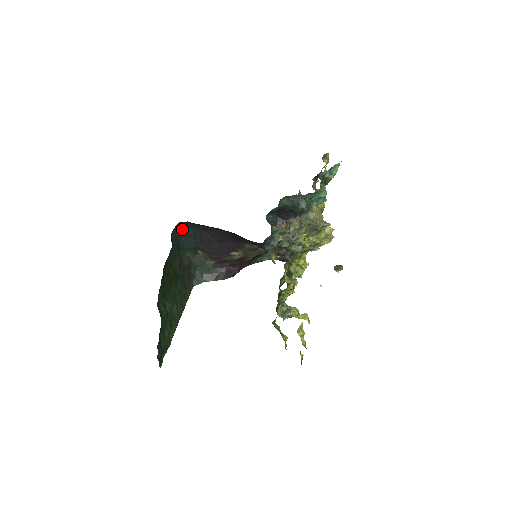
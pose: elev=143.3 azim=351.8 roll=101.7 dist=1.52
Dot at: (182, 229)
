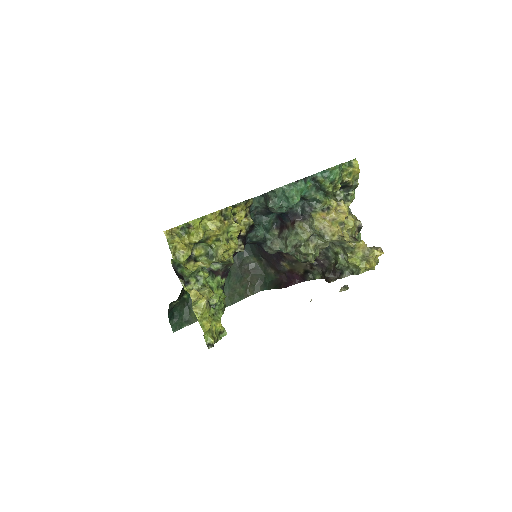
Dot at: occluded
